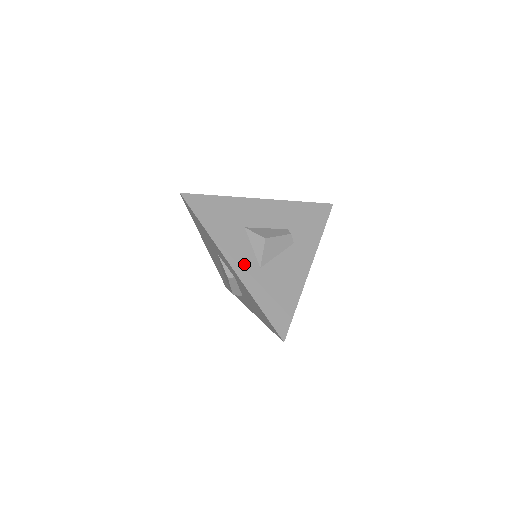
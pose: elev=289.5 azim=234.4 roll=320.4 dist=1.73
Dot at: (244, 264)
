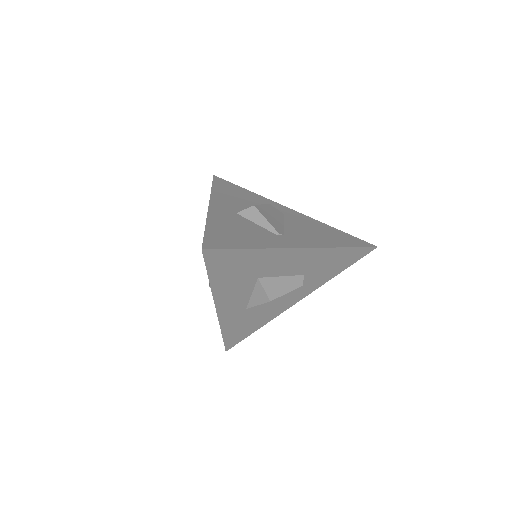
Dot at: (232, 308)
